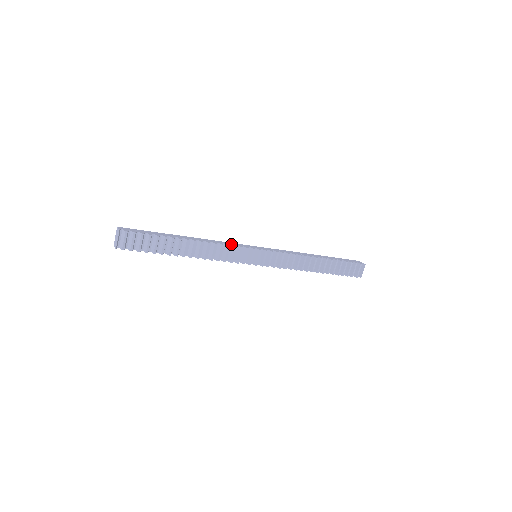
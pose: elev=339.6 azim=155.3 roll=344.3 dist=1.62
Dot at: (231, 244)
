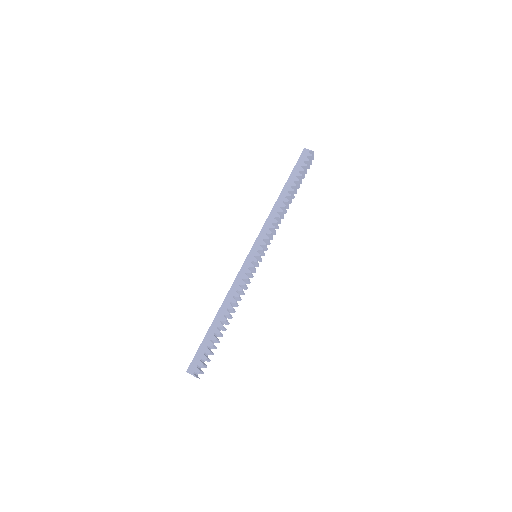
Dot at: (242, 278)
